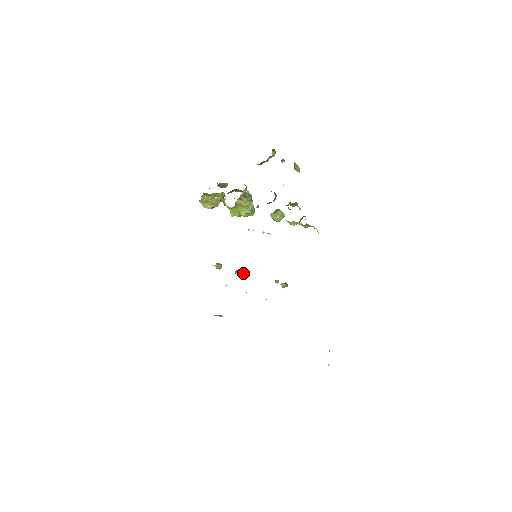
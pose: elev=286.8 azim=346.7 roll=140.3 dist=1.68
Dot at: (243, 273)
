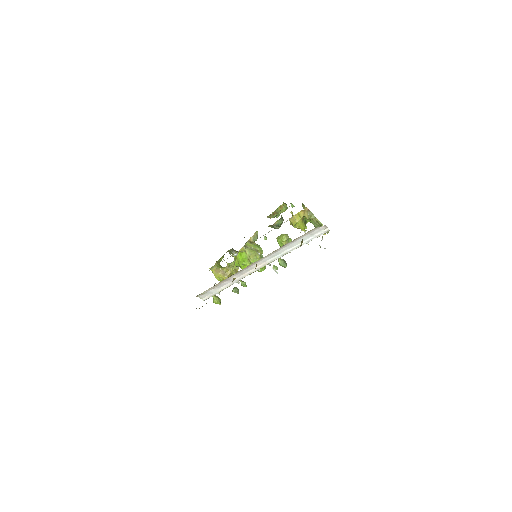
Dot at: (240, 280)
